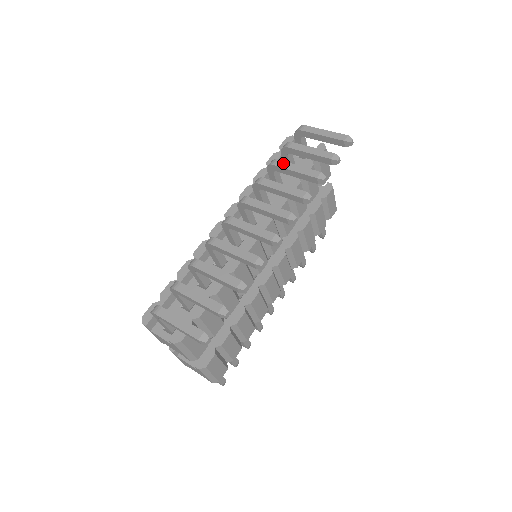
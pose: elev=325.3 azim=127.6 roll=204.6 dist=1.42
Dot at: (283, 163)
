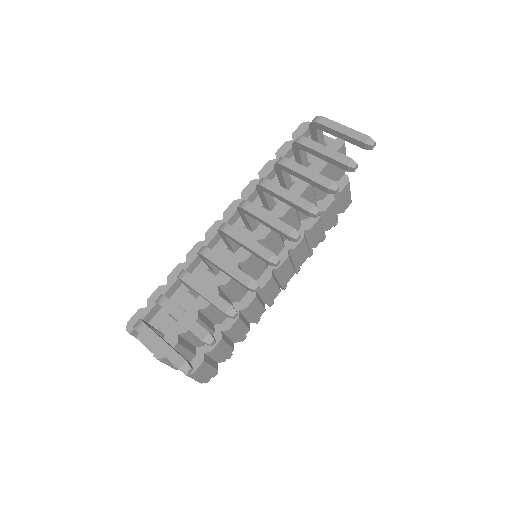
Dot at: (292, 163)
